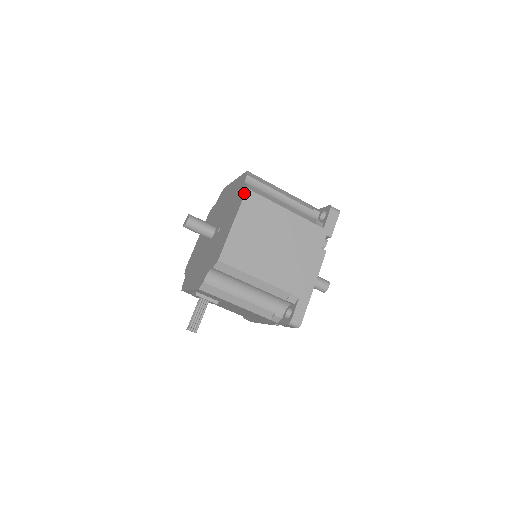
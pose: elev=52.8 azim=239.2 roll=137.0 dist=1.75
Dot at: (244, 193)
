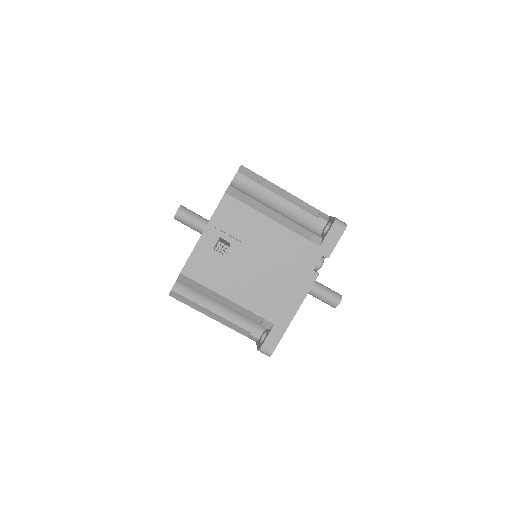
Dot at: occluded
